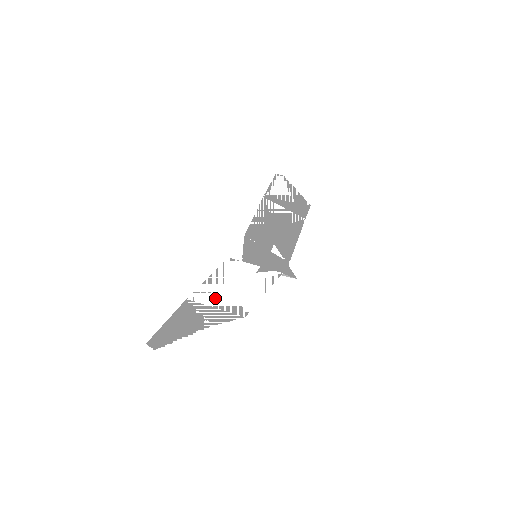
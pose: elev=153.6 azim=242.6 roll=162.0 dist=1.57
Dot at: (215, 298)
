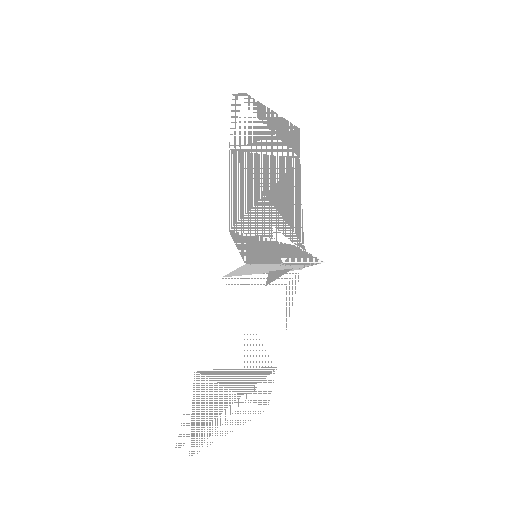
Dot at: (228, 353)
